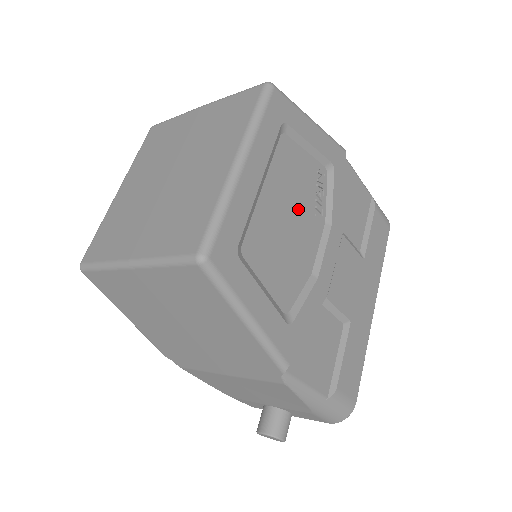
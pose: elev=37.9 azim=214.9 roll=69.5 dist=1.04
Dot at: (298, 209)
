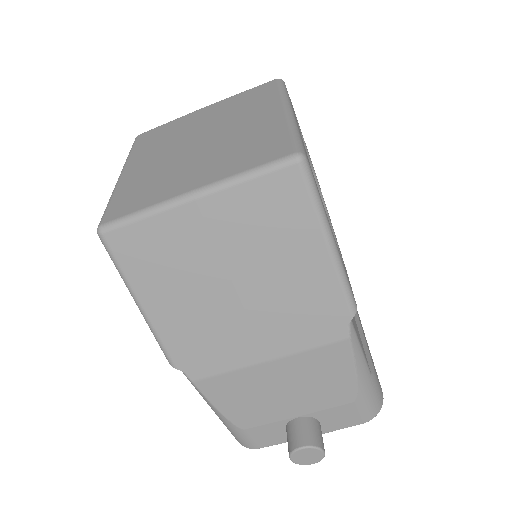
Dot at: occluded
